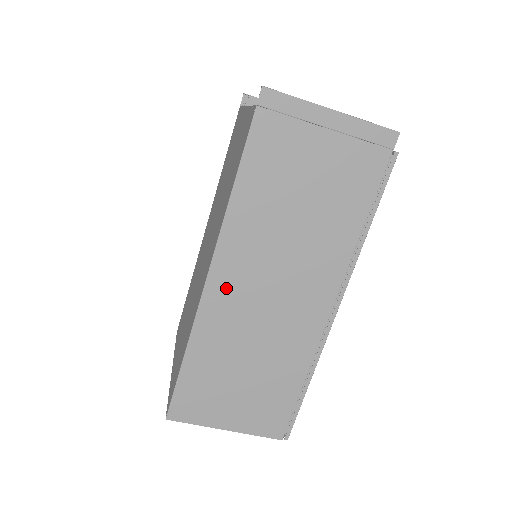
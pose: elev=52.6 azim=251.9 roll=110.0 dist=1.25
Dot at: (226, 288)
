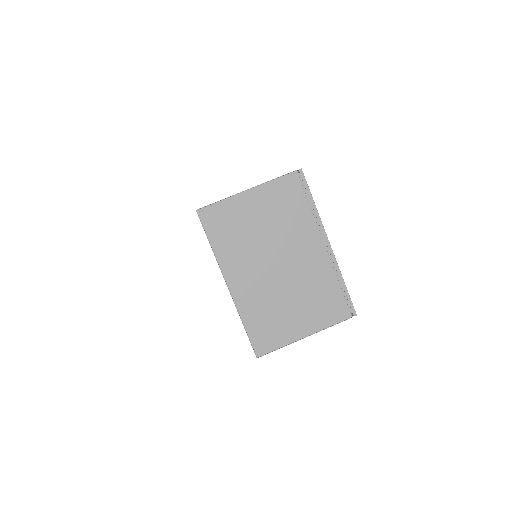
Dot at: occluded
